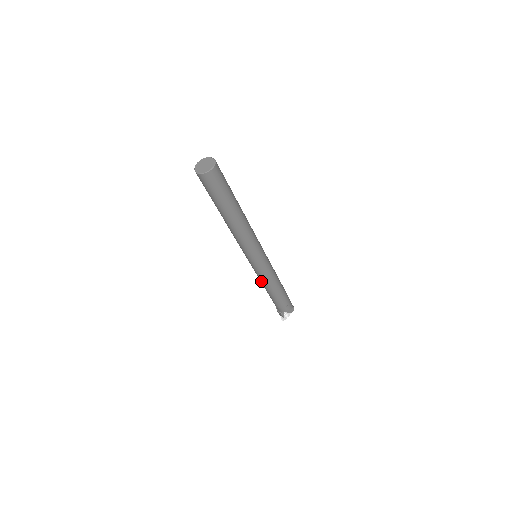
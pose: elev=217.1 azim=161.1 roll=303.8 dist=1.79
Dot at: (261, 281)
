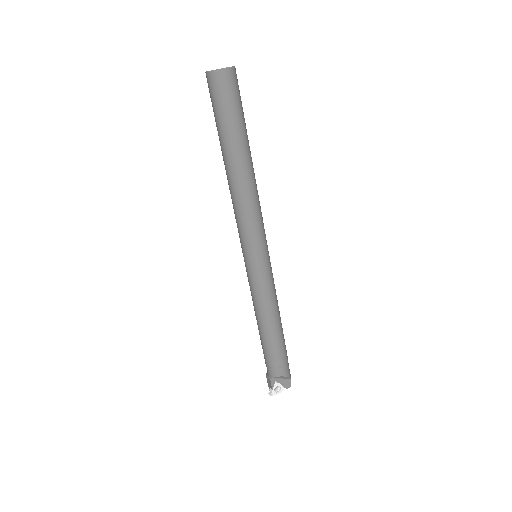
Dot at: (254, 303)
